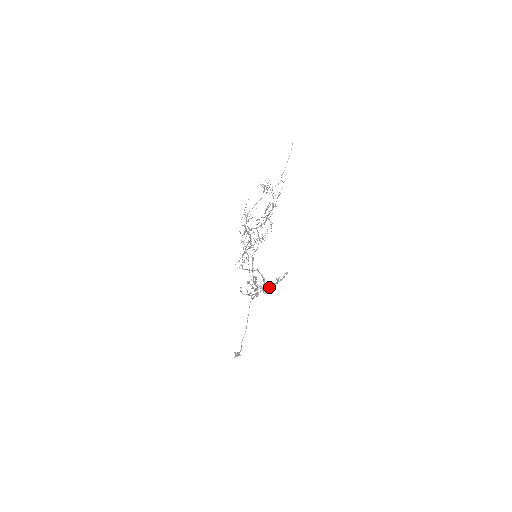
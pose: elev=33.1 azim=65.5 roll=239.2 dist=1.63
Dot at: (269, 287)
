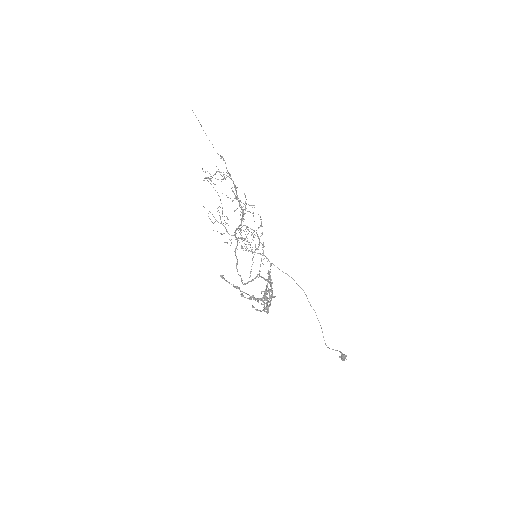
Dot at: (264, 294)
